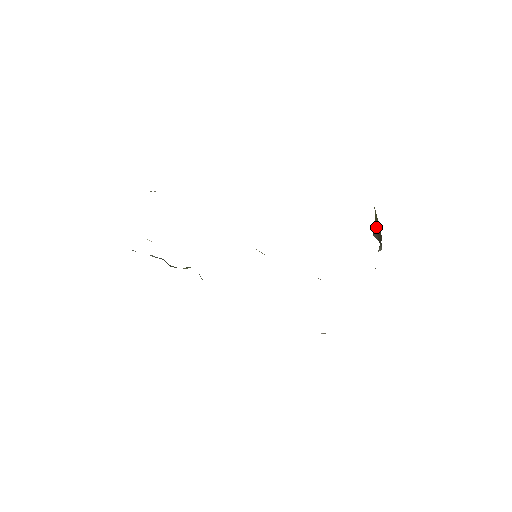
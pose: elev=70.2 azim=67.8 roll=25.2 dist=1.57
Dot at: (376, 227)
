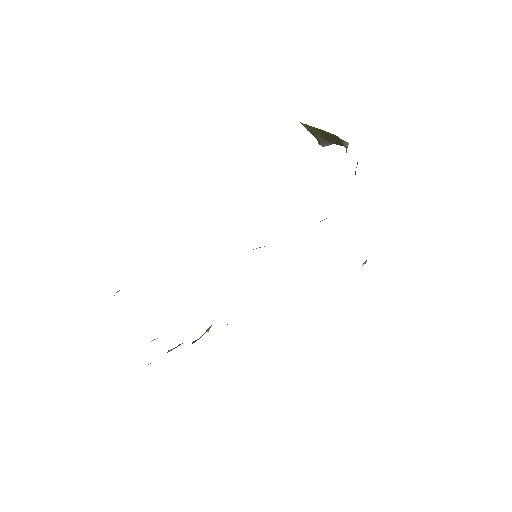
Dot at: (319, 136)
